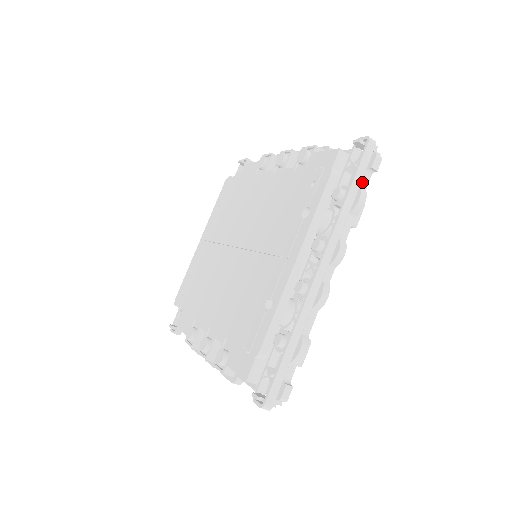
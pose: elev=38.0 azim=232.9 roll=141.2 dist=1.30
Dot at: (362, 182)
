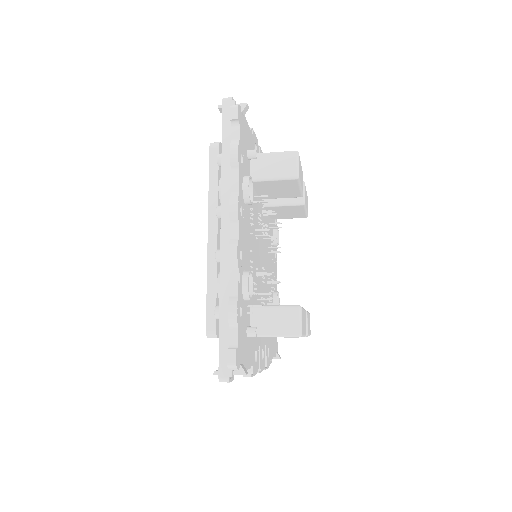
Dot at: (232, 137)
